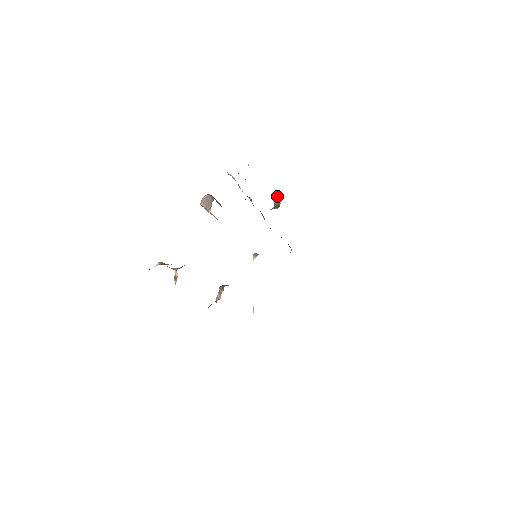
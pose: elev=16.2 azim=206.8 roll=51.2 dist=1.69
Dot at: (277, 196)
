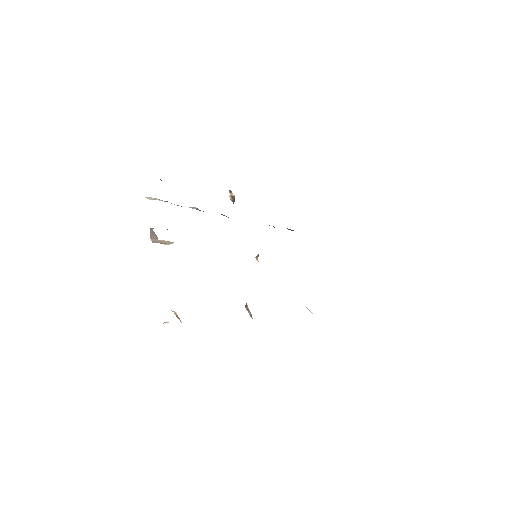
Dot at: occluded
